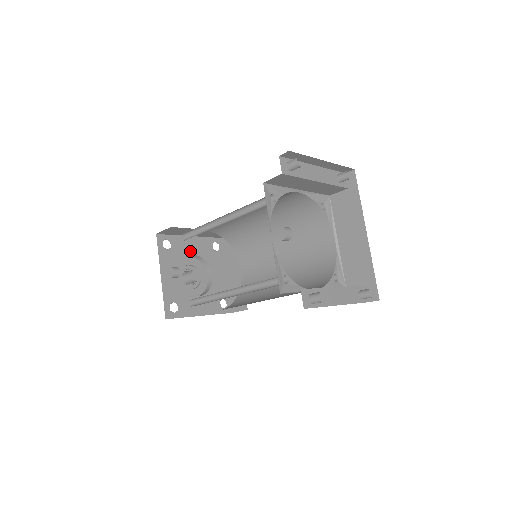
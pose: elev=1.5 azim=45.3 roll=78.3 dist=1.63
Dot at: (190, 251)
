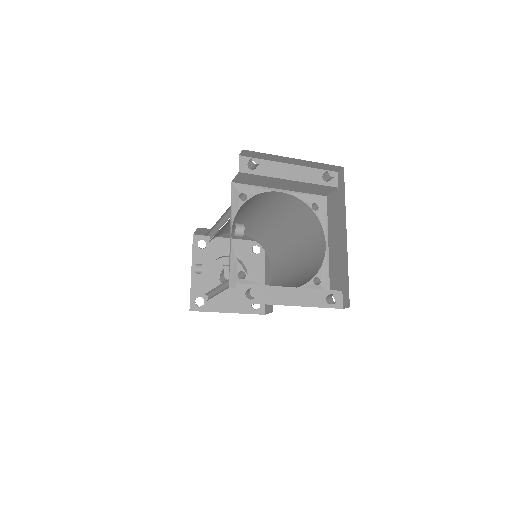
Dot at: (227, 252)
